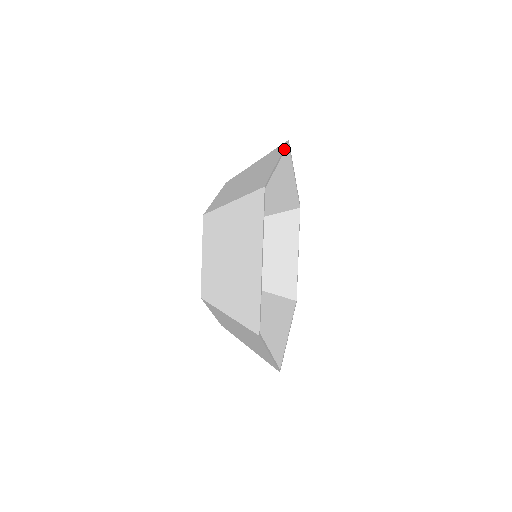
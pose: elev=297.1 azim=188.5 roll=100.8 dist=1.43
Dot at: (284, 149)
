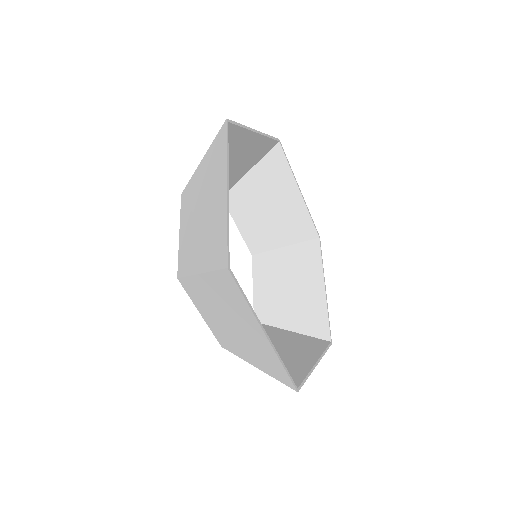
Dot at: (270, 137)
